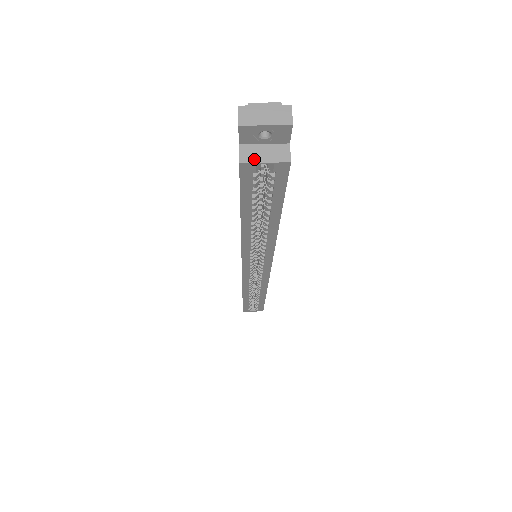
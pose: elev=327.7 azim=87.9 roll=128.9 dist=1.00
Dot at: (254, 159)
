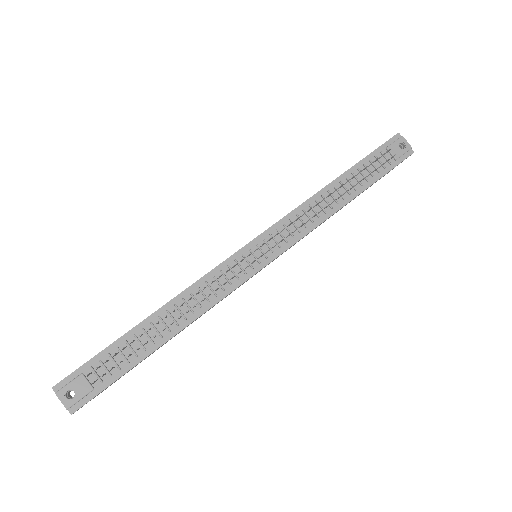
Dot at: occluded
